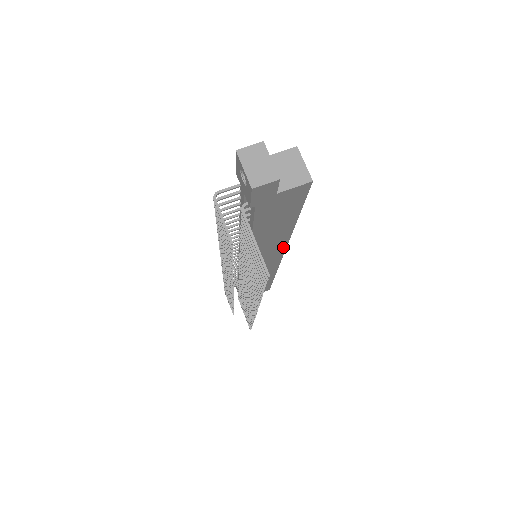
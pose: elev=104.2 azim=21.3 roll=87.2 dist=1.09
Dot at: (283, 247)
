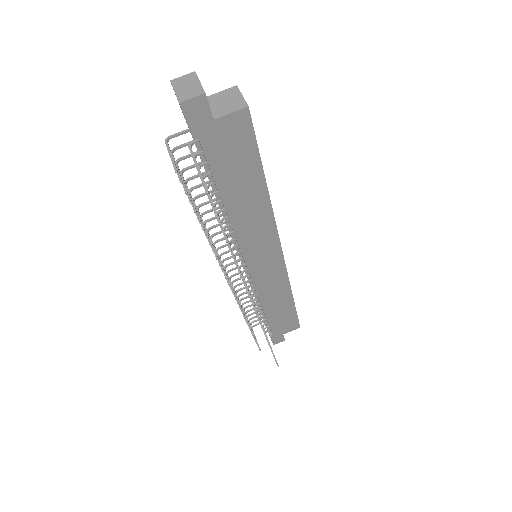
Dot at: (274, 234)
